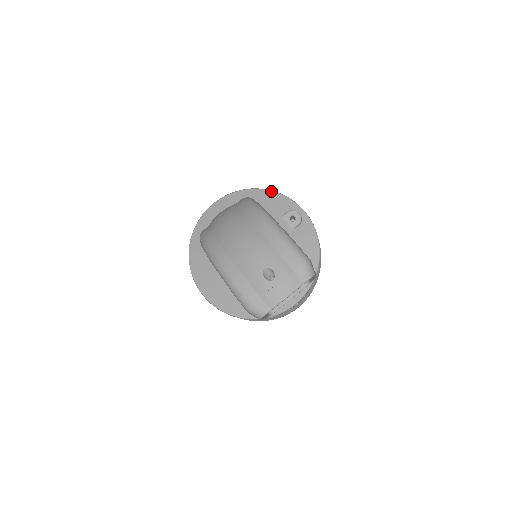
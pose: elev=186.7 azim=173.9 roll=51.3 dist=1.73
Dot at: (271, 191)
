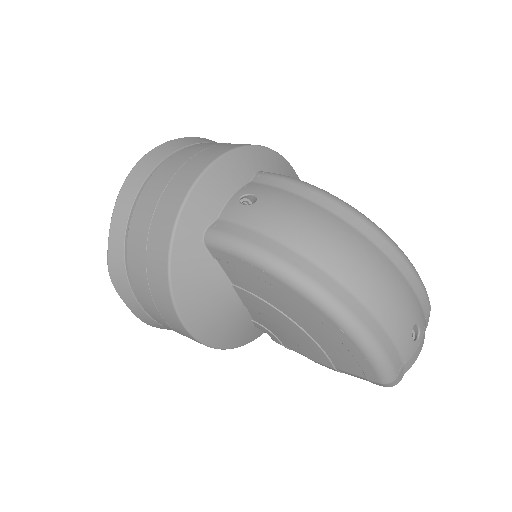
Dot at: (277, 153)
